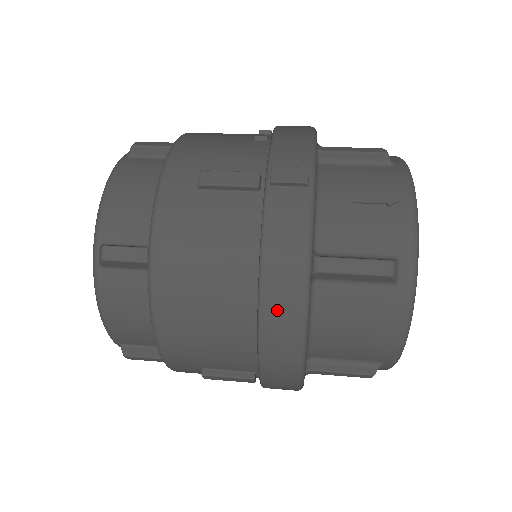
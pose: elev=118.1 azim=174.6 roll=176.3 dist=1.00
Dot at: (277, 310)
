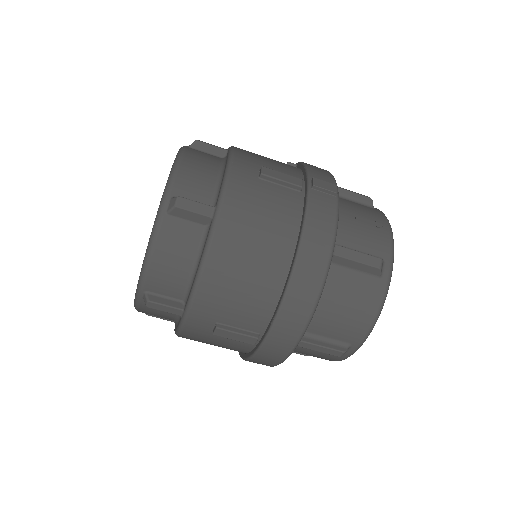
Dot at: (306, 272)
